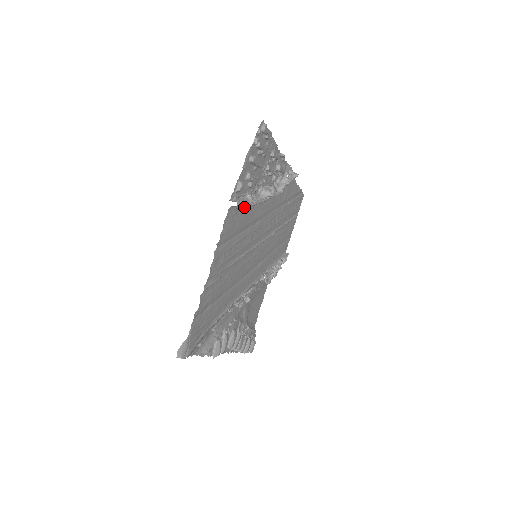
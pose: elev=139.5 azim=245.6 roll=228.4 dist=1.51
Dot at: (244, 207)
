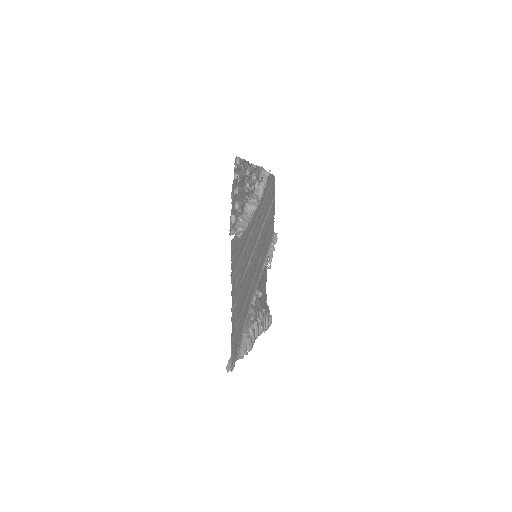
Dot at: (242, 235)
